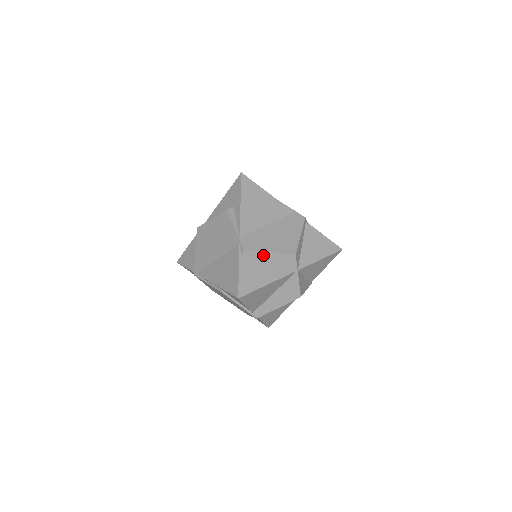
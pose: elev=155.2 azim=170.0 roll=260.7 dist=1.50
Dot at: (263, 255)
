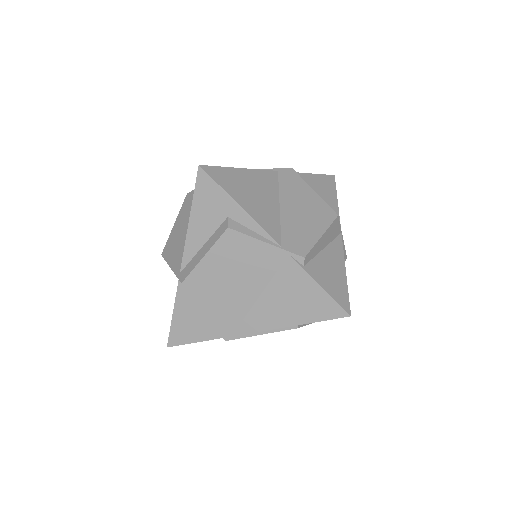
Dot at: (318, 245)
